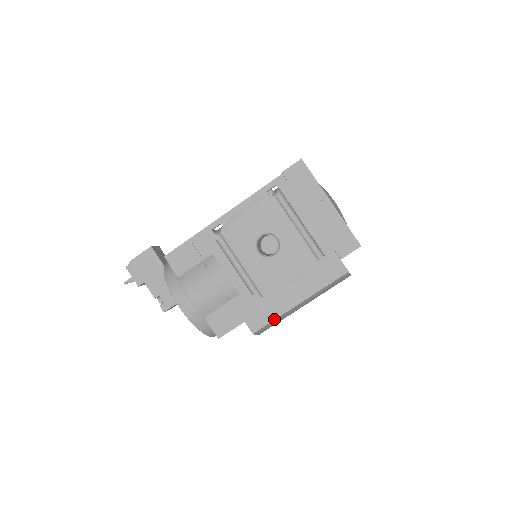
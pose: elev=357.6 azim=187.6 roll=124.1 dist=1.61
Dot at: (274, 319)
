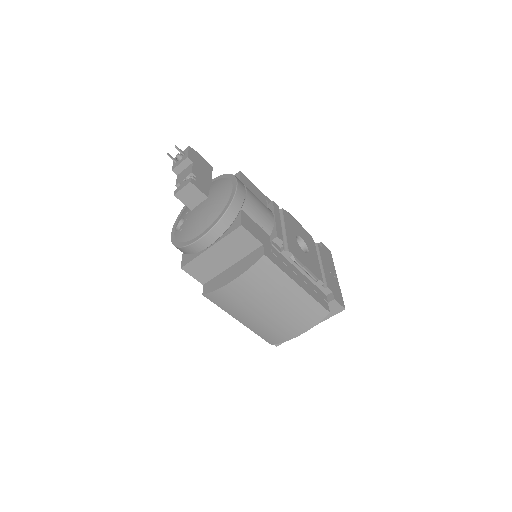
Dot at: (281, 269)
